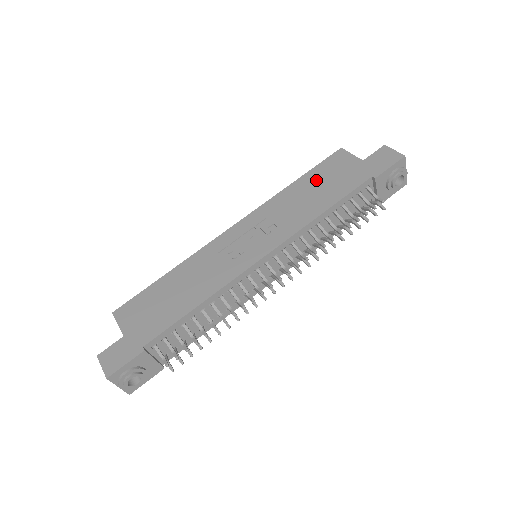
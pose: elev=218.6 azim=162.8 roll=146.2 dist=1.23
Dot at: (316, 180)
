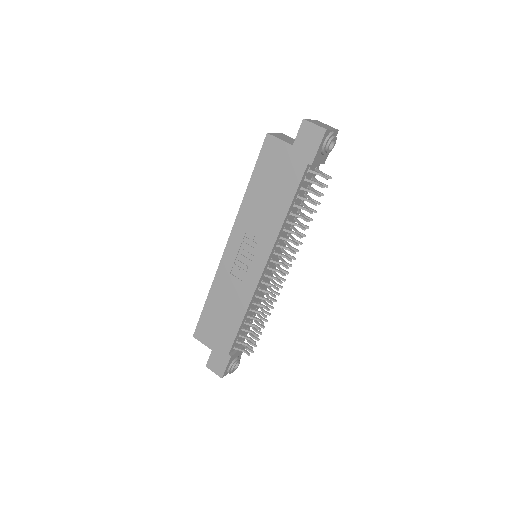
Dot at: (264, 180)
